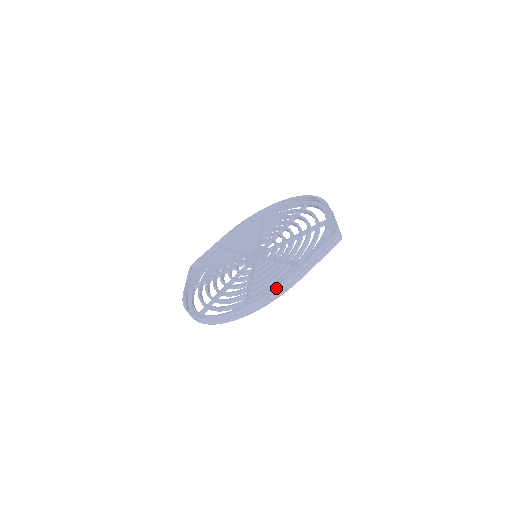
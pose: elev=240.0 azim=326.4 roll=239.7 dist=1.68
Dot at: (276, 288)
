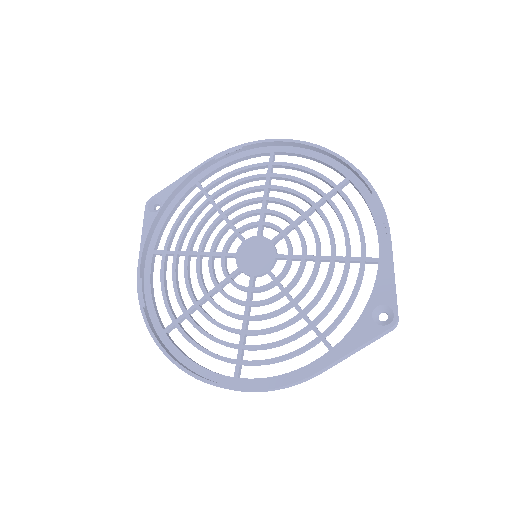
Dot at: (288, 385)
